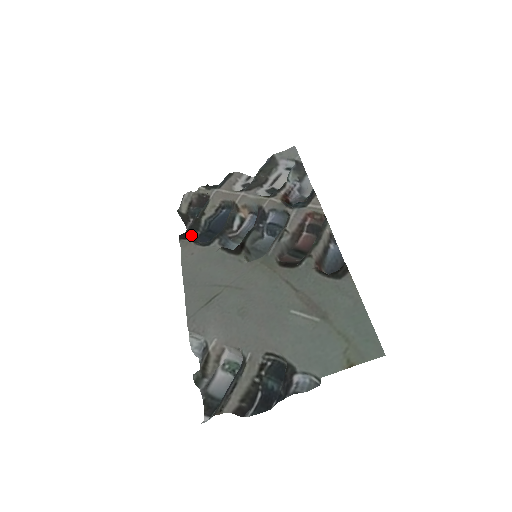
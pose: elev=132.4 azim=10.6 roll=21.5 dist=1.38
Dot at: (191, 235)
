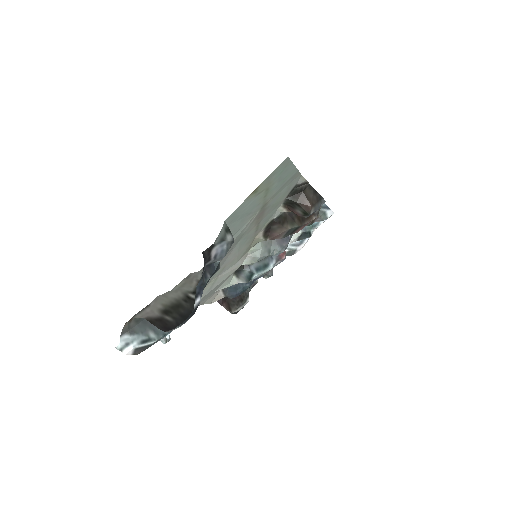
Dot at: occluded
